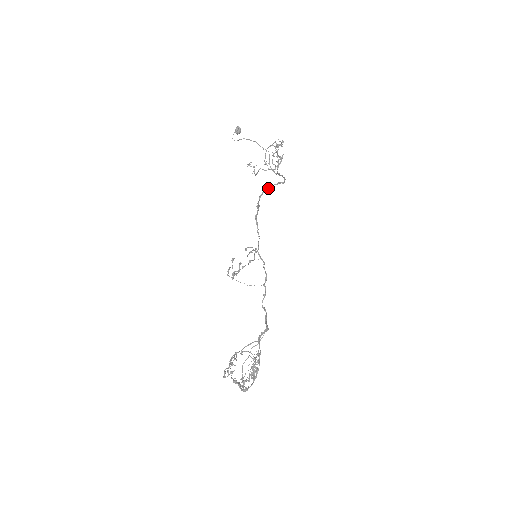
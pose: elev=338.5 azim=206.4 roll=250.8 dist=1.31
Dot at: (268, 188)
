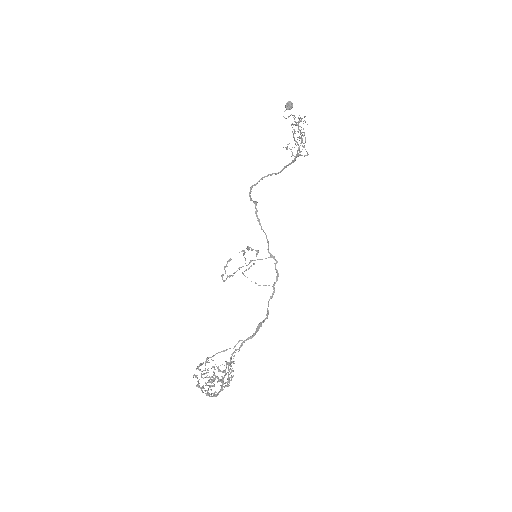
Dot at: occluded
